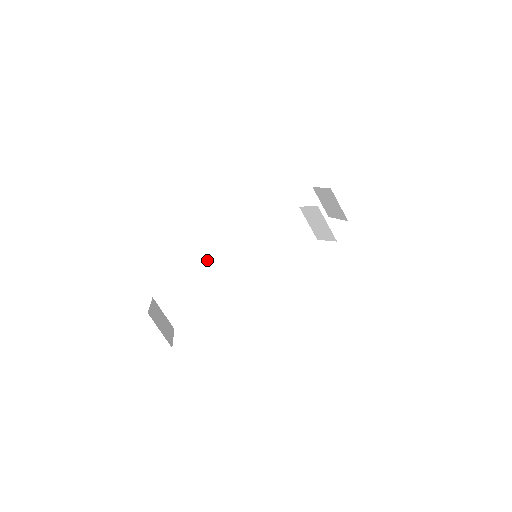
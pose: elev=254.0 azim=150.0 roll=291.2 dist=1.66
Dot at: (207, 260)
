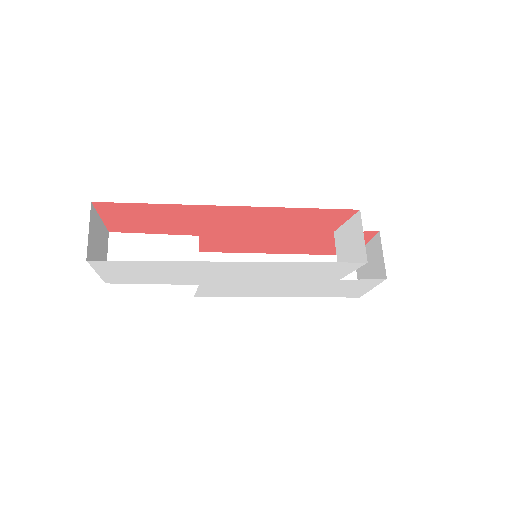
Dot at: occluded
